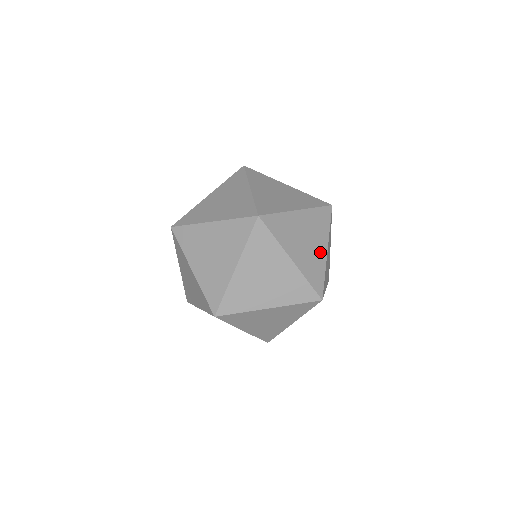
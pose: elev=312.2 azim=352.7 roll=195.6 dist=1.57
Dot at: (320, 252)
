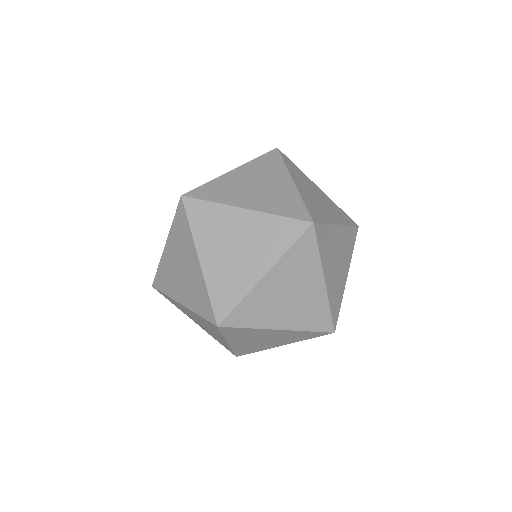
Dot at: (251, 271)
